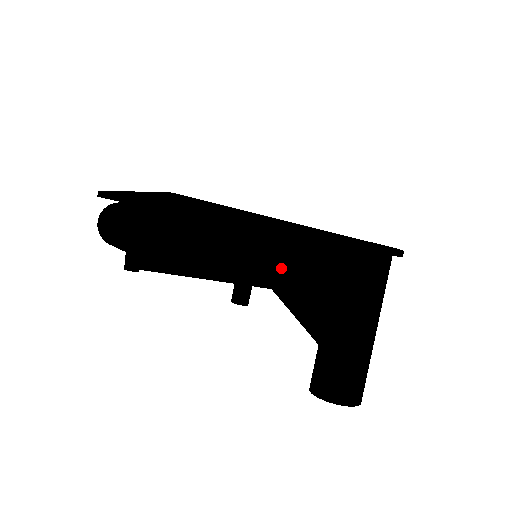
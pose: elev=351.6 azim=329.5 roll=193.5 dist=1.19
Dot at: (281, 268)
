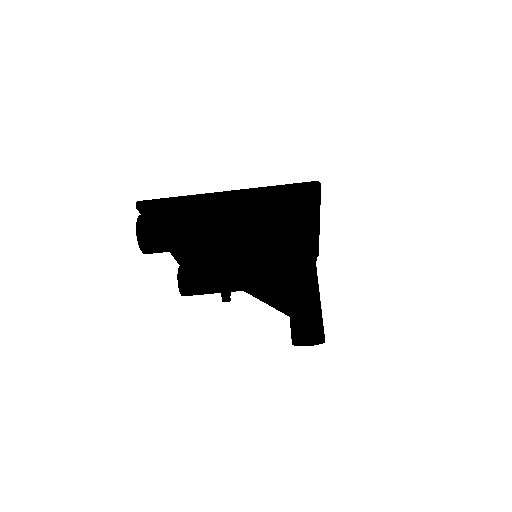
Dot at: occluded
